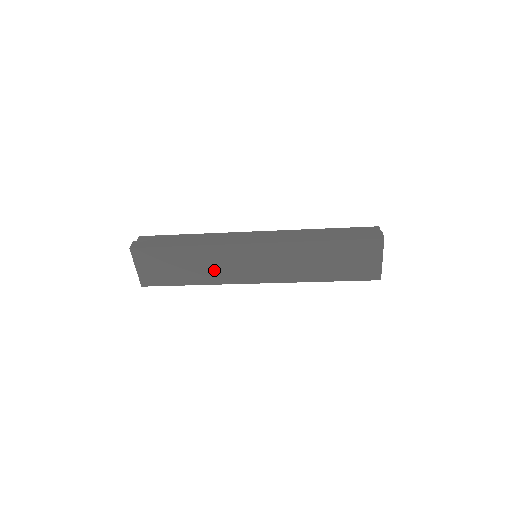
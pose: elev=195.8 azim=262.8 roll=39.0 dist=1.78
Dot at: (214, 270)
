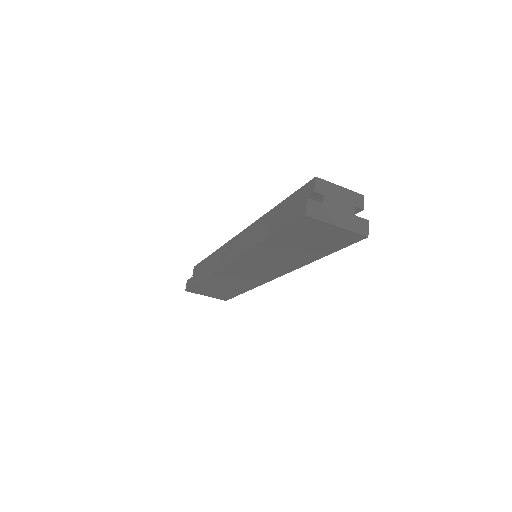
Dot at: (240, 282)
